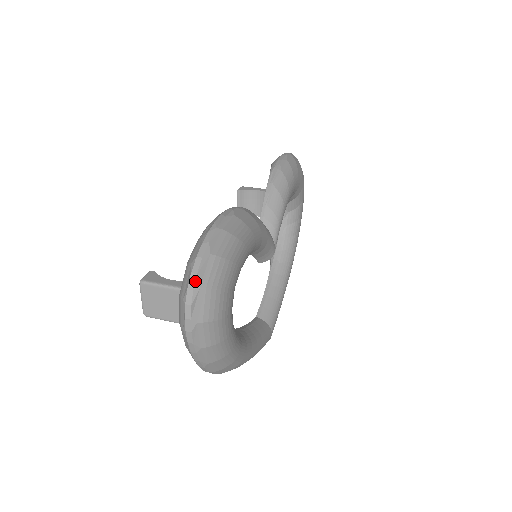
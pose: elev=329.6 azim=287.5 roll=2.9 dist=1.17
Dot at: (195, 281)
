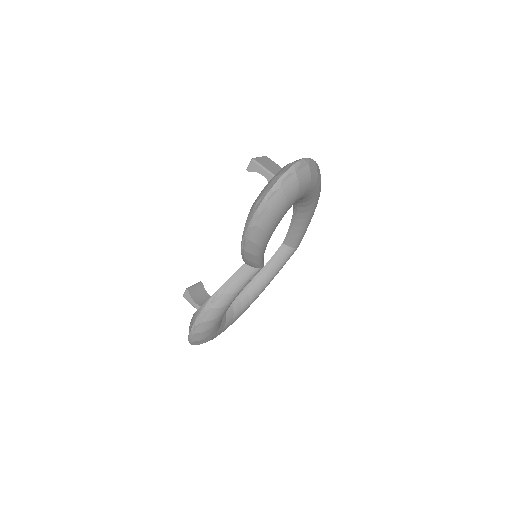
Dot at: occluded
